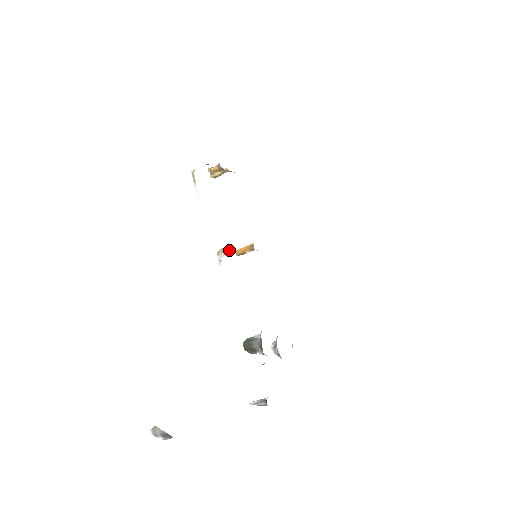
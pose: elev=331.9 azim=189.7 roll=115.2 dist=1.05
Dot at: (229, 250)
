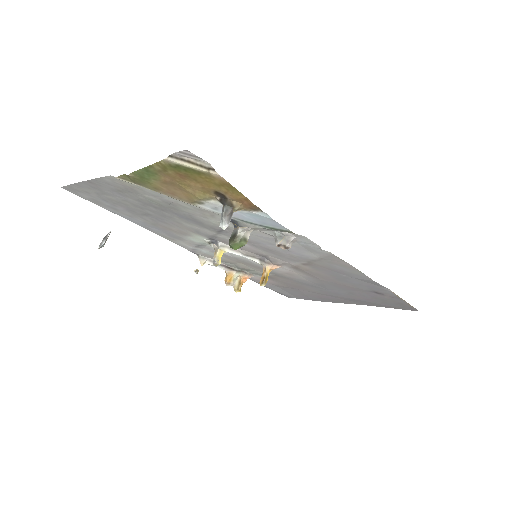
Dot at: (215, 252)
